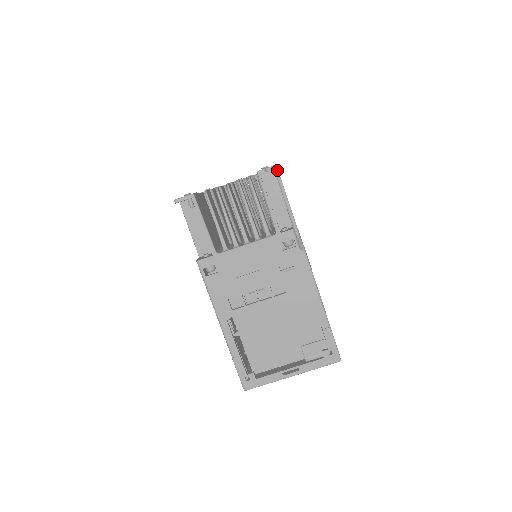
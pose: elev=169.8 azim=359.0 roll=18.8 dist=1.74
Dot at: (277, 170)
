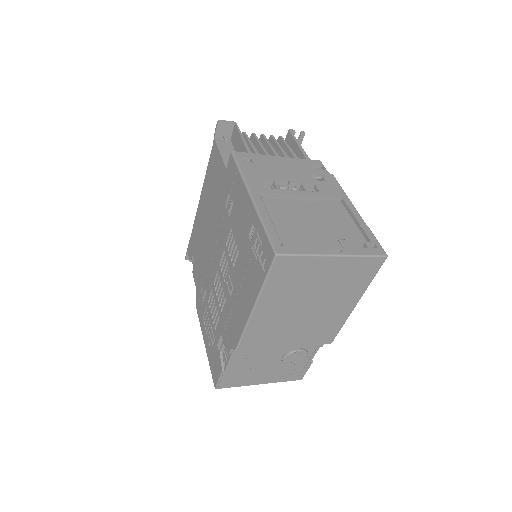
Dot at: occluded
